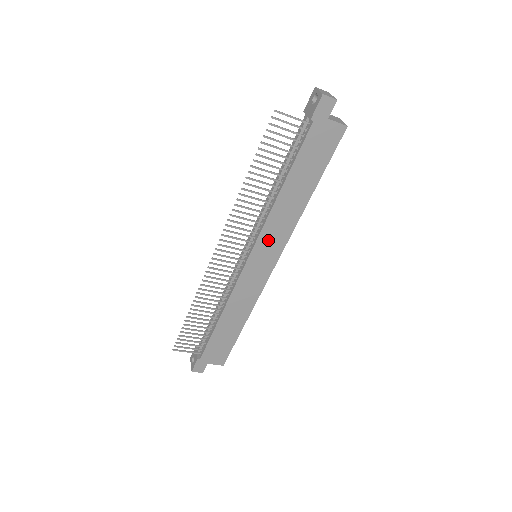
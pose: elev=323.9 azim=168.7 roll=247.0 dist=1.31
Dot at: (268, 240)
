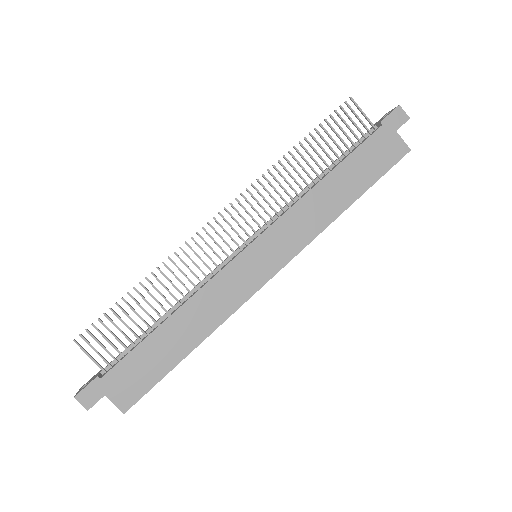
Dot at: (283, 233)
